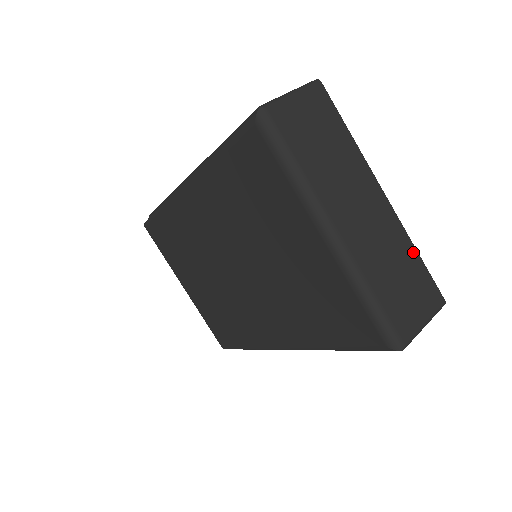
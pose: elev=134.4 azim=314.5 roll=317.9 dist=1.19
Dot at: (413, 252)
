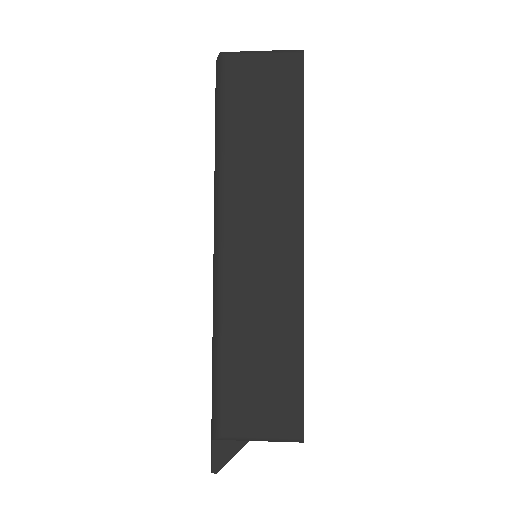
Dot at: occluded
